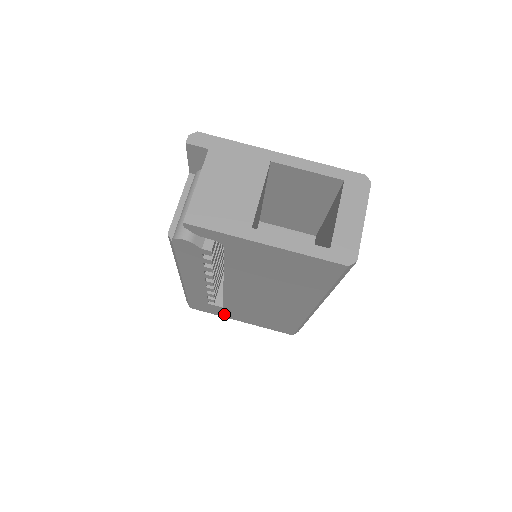
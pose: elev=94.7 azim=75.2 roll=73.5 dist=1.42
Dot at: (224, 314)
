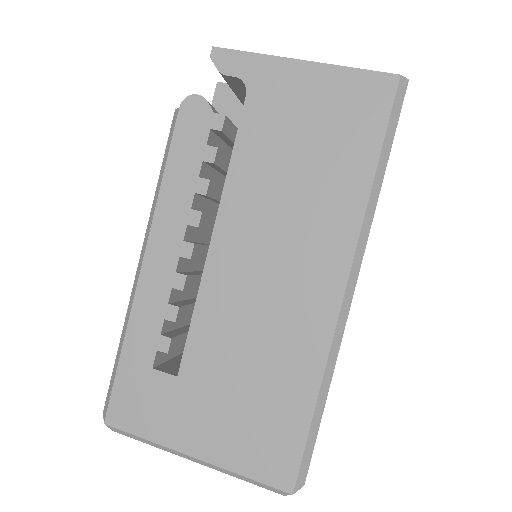
Dot at: (168, 424)
